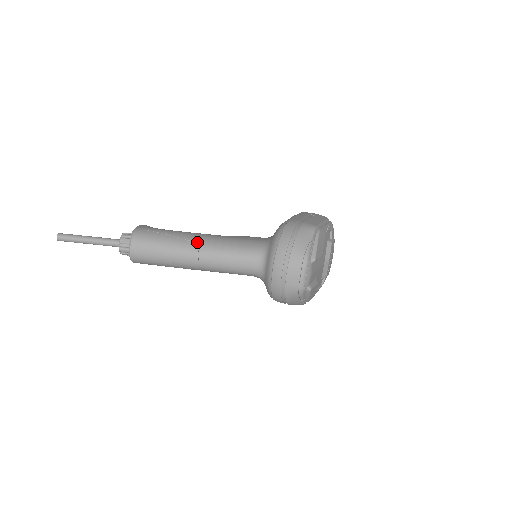
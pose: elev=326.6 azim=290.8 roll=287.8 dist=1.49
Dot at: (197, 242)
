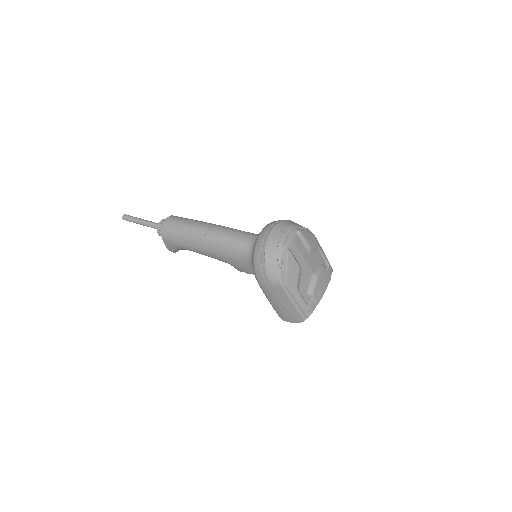
Dot at: occluded
